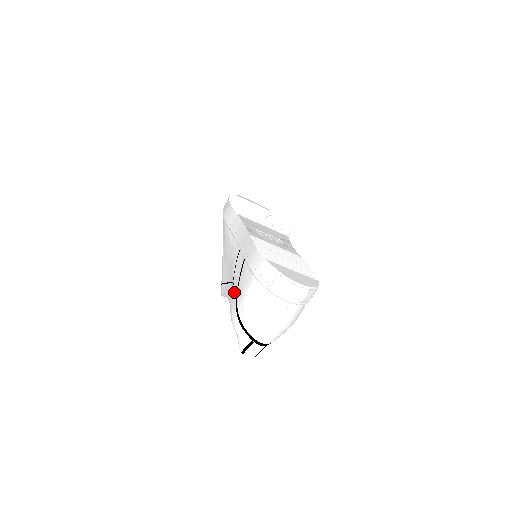
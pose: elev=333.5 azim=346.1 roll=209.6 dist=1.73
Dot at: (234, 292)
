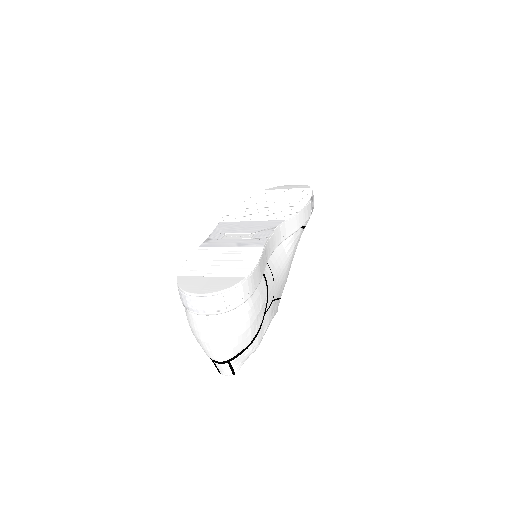
Dot at: occluded
